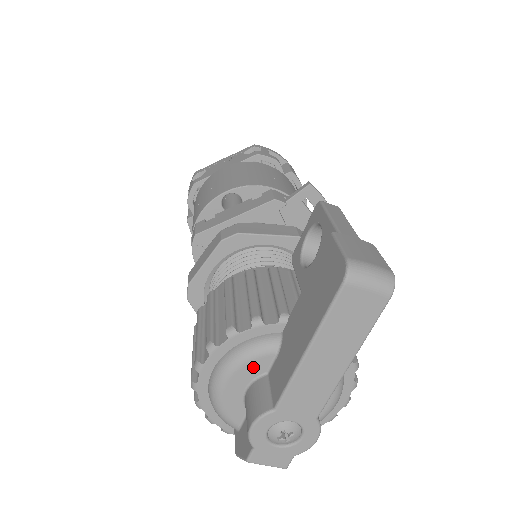
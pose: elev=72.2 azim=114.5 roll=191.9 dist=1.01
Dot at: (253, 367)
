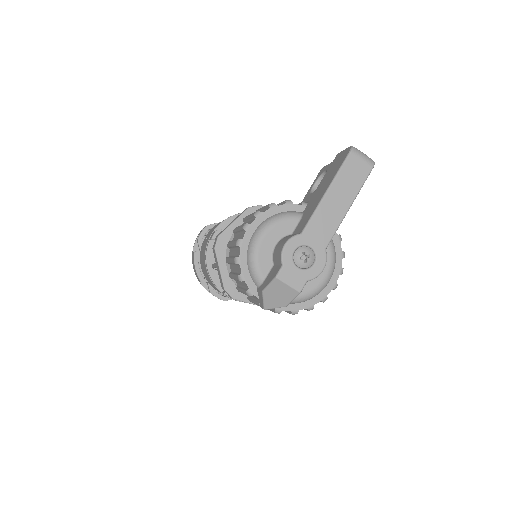
Dot at: (283, 227)
